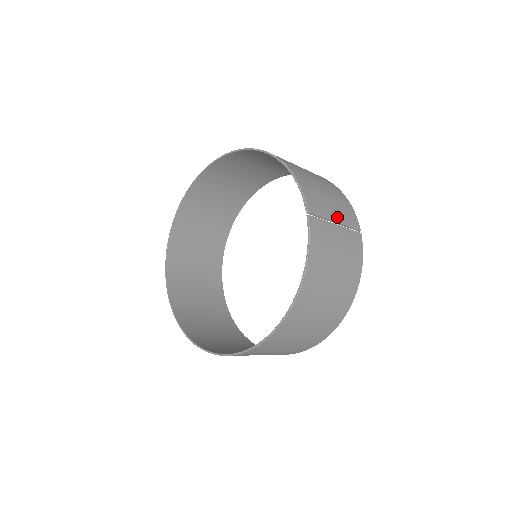
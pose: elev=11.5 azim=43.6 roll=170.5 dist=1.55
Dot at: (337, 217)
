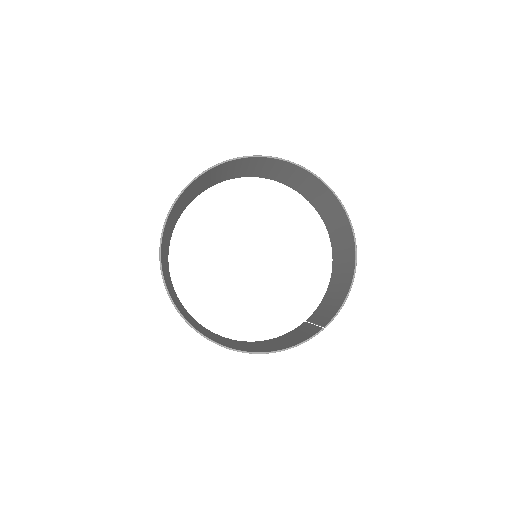
Dot at: occluded
